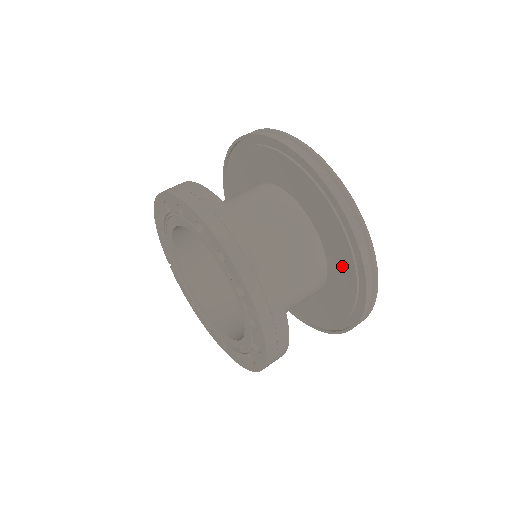
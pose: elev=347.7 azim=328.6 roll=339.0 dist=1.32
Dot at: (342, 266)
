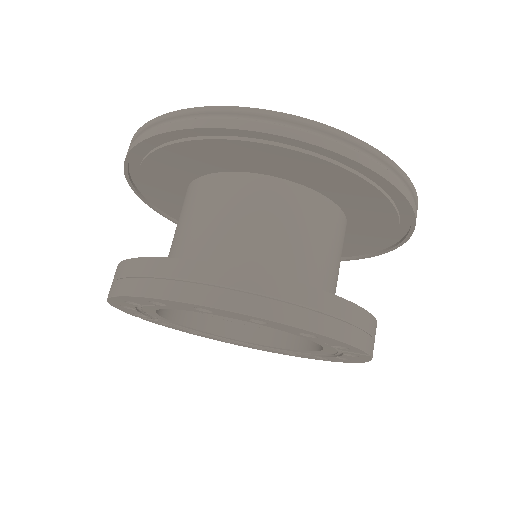
Dot at: (376, 222)
